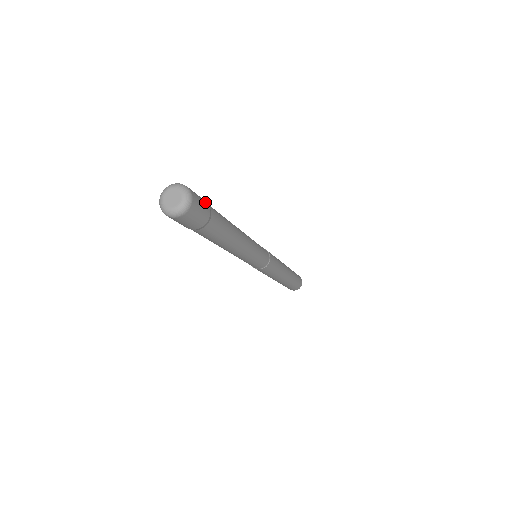
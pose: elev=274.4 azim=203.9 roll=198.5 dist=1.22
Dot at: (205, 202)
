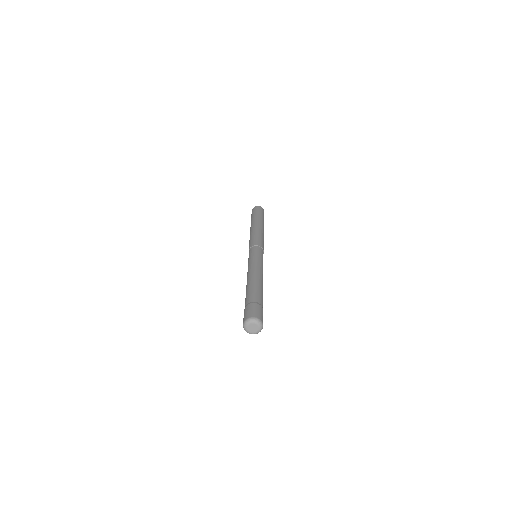
Dot at: (261, 308)
